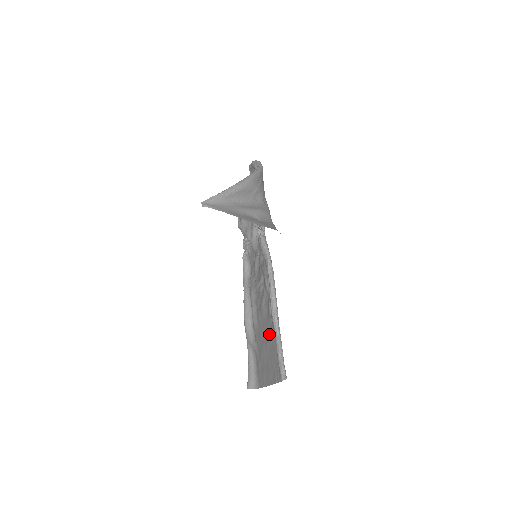
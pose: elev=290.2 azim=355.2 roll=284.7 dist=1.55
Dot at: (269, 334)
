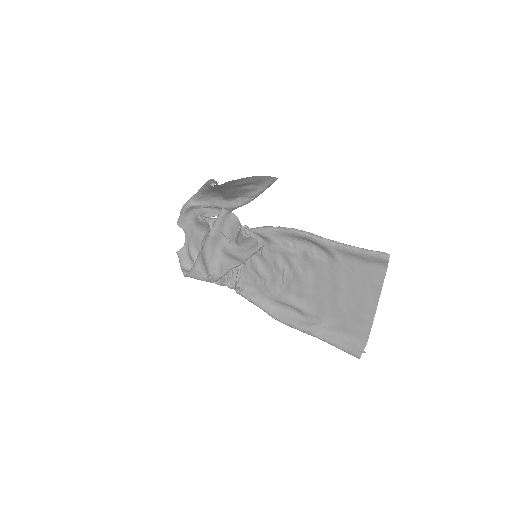
Dot at: (333, 275)
